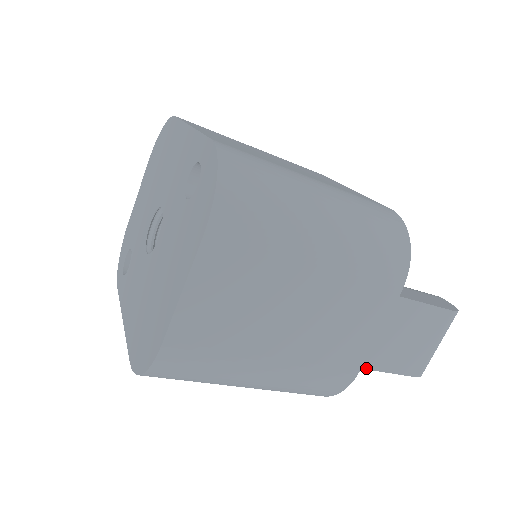
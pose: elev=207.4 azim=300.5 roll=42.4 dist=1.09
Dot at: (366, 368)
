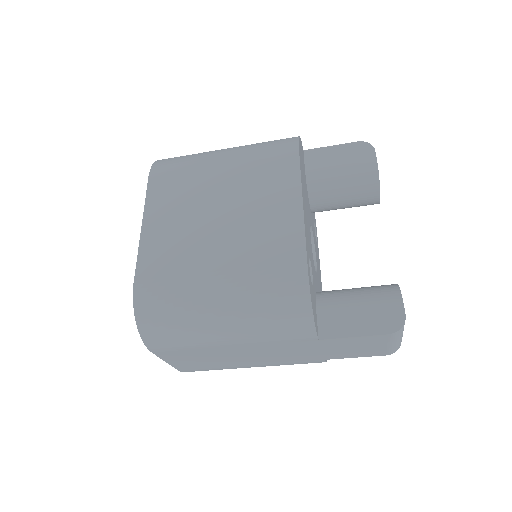
Dot at: occluded
